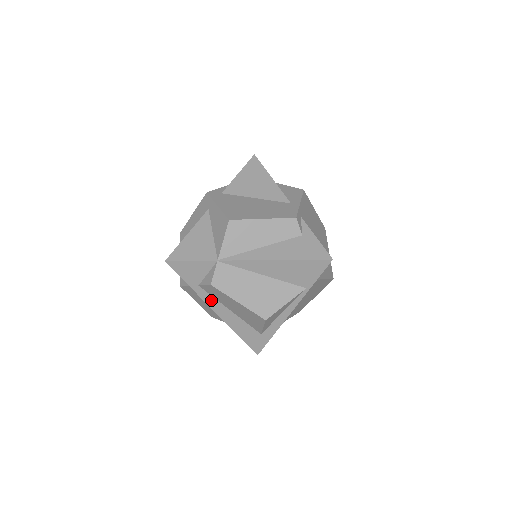
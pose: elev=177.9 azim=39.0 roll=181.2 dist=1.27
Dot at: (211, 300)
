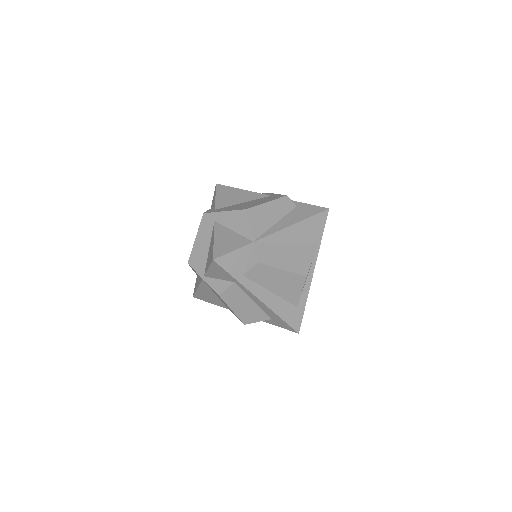
Dot at: (254, 287)
